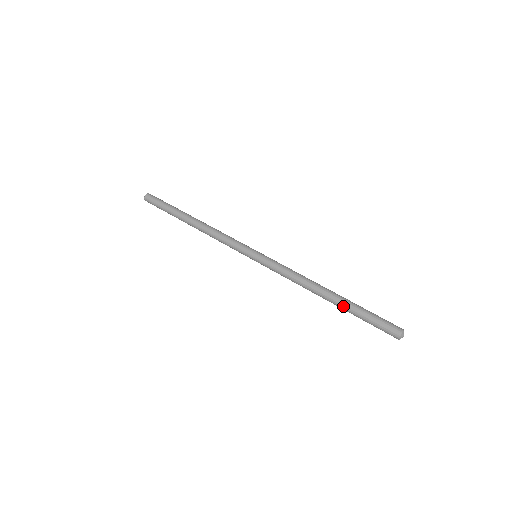
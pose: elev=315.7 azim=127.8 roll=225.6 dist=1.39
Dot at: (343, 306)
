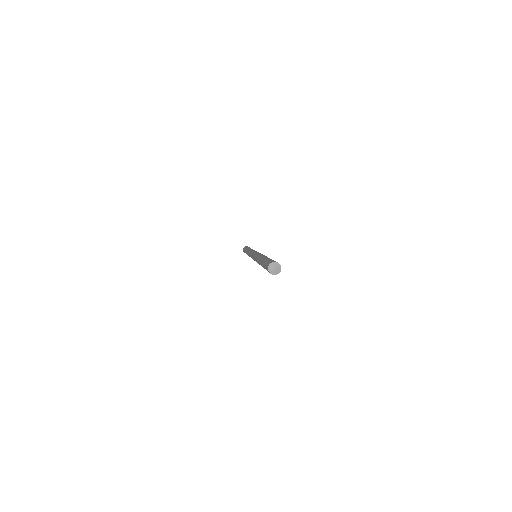
Dot at: (261, 261)
